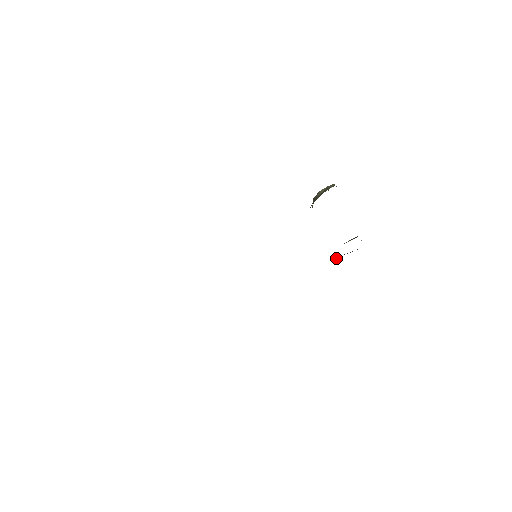
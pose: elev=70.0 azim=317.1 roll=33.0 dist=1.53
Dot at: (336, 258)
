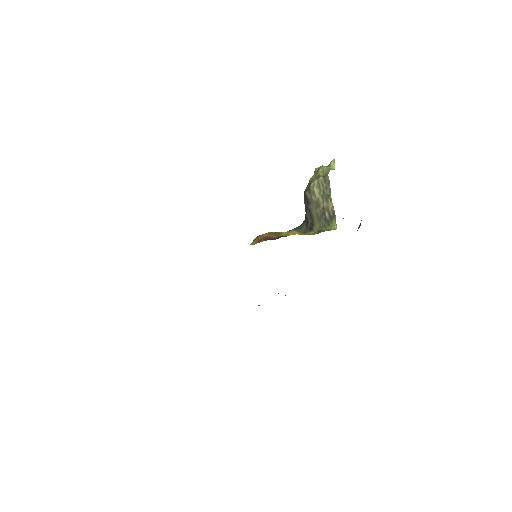
Dot at: occluded
